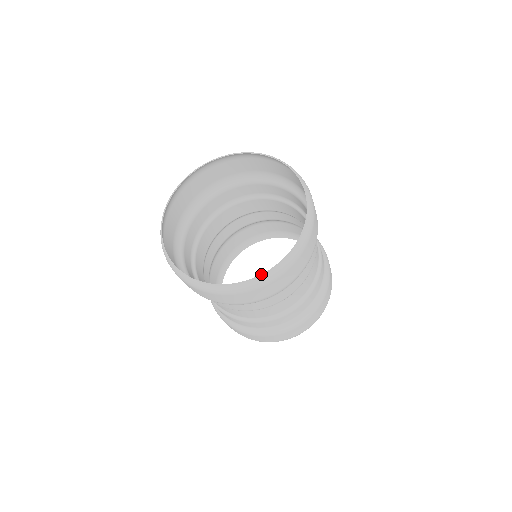
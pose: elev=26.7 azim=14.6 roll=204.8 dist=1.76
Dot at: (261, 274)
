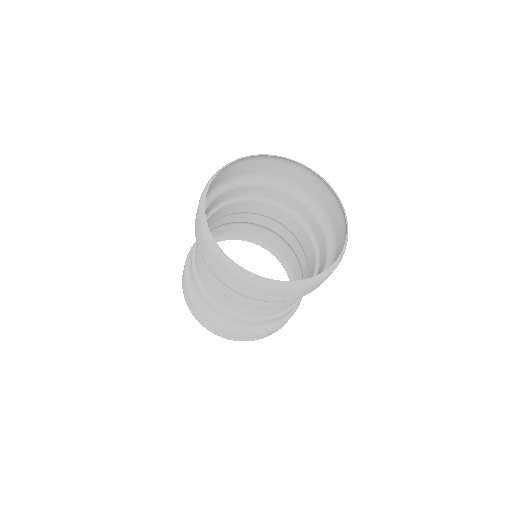
Dot at: (297, 280)
